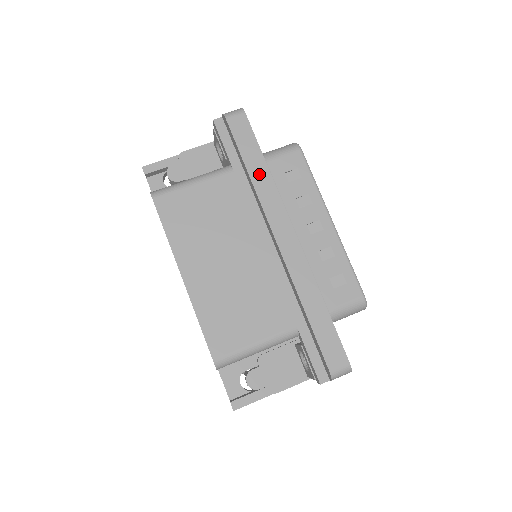
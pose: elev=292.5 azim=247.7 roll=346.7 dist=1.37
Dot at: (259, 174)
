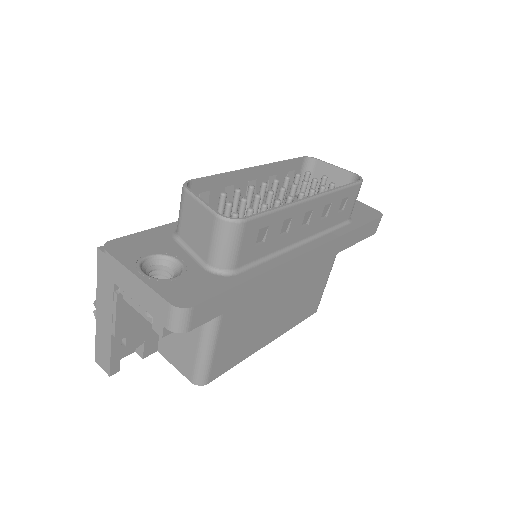
Dot at: (257, 287)
